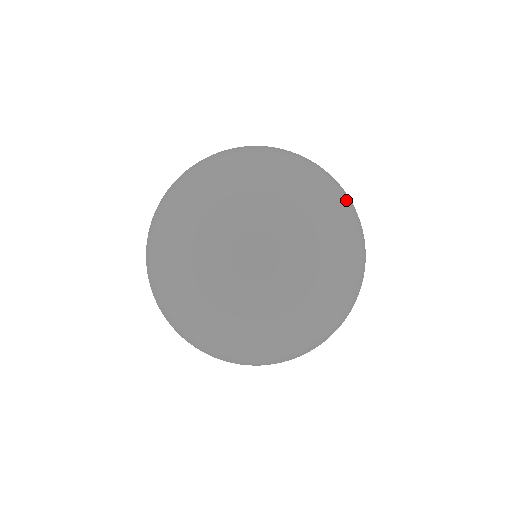
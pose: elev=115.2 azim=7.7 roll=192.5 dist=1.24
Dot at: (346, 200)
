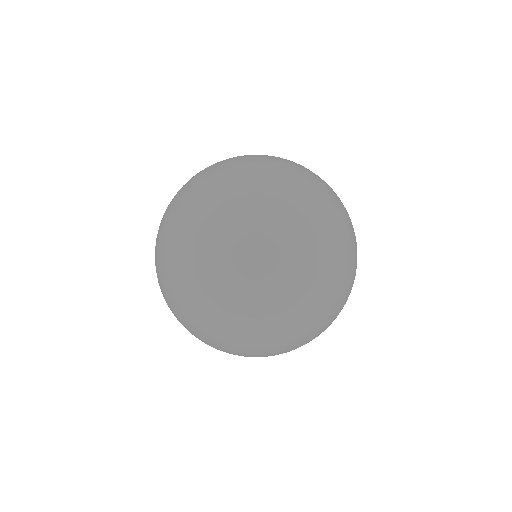
Dot at: occluded
